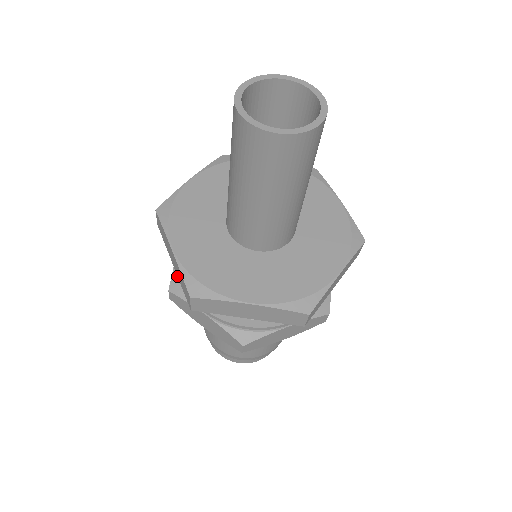
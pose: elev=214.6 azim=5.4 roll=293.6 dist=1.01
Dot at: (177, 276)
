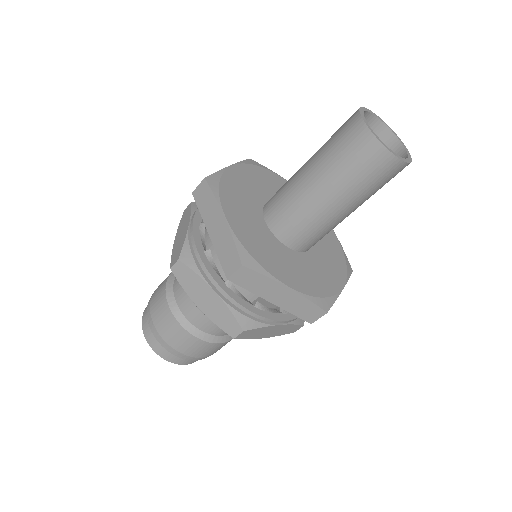
Dot at: (190, 248)
